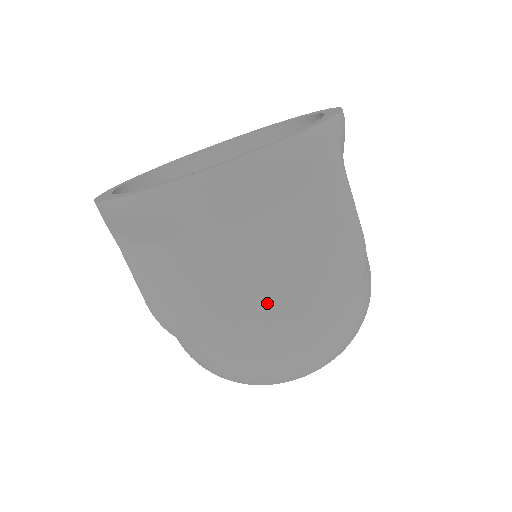
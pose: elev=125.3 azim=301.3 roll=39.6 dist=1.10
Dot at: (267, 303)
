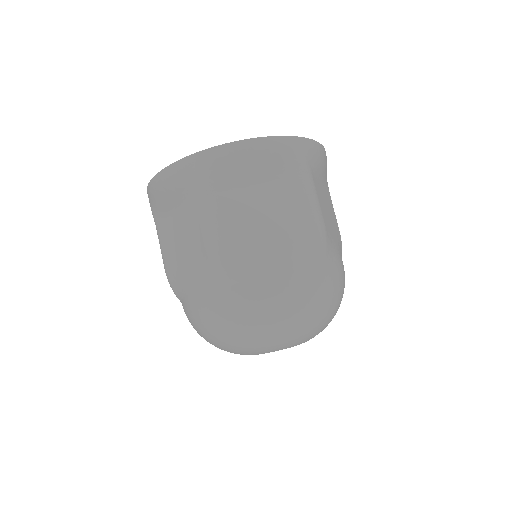
Dot at: (234, 249)
